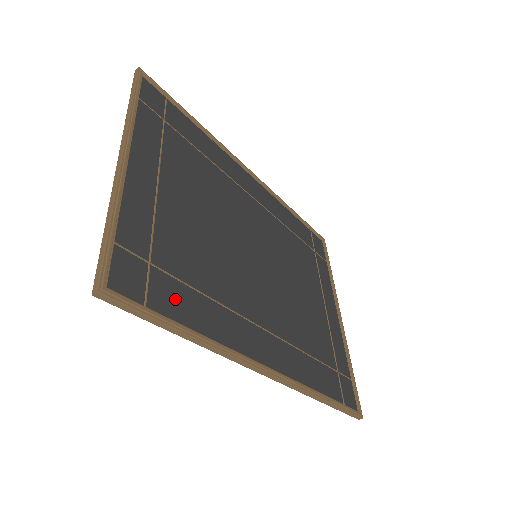
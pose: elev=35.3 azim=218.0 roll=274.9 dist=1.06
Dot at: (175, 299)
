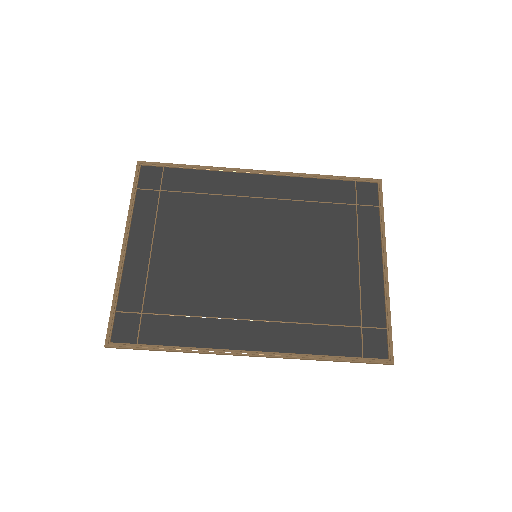
Dot at: (162, 329)
